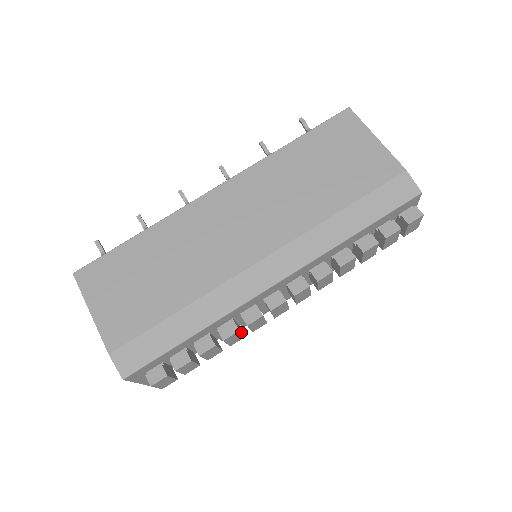
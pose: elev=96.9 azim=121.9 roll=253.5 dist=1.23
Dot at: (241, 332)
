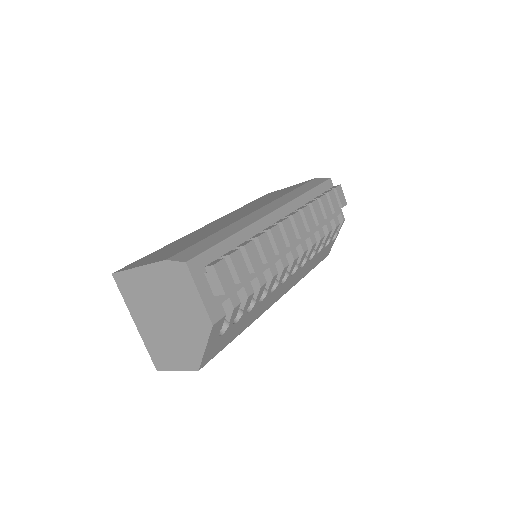
Dot at: (269, 241)
